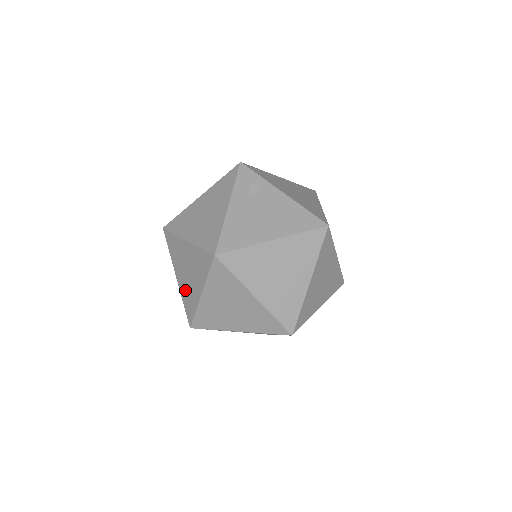
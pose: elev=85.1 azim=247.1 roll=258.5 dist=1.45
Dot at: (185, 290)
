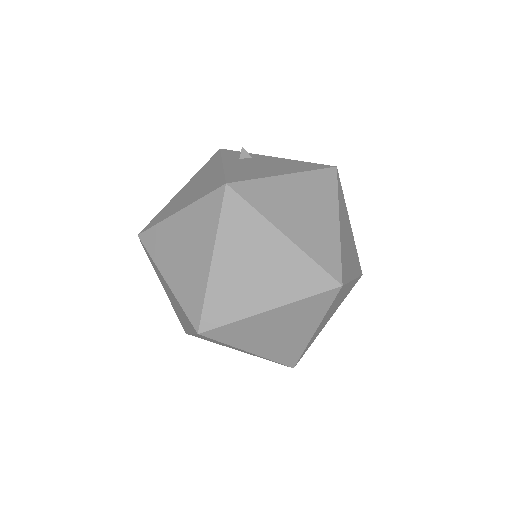
Dot at: (183, 282)
